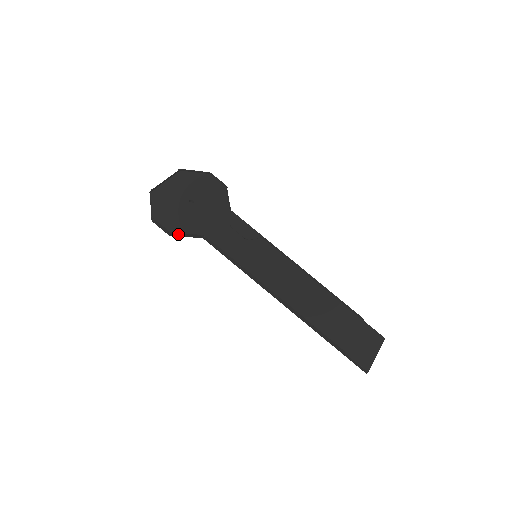
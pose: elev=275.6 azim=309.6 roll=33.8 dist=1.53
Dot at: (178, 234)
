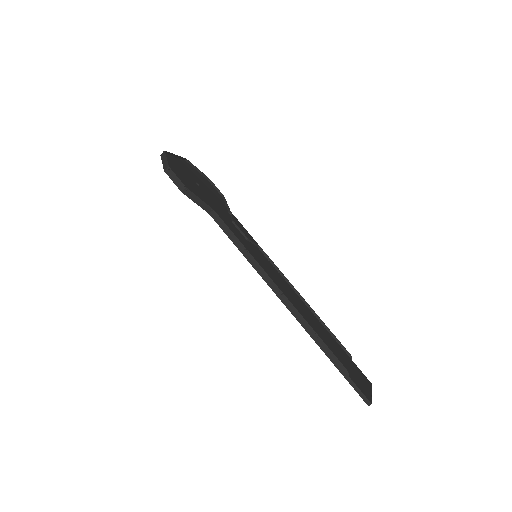
Dot at: (191, 194)
